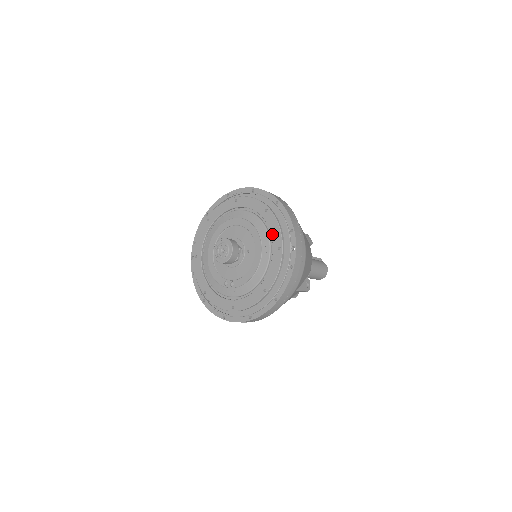
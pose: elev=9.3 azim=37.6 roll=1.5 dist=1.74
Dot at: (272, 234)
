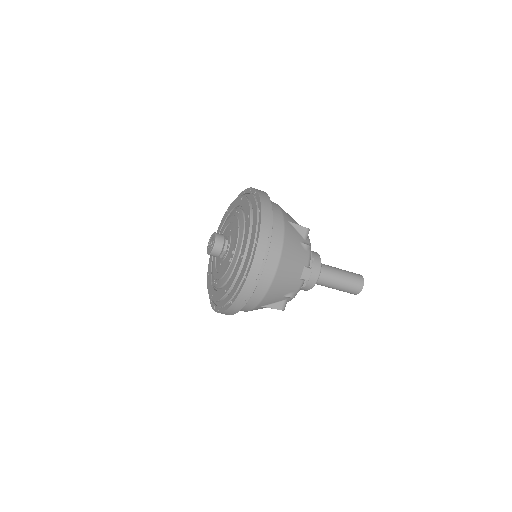
Dot at: (235, 205)
